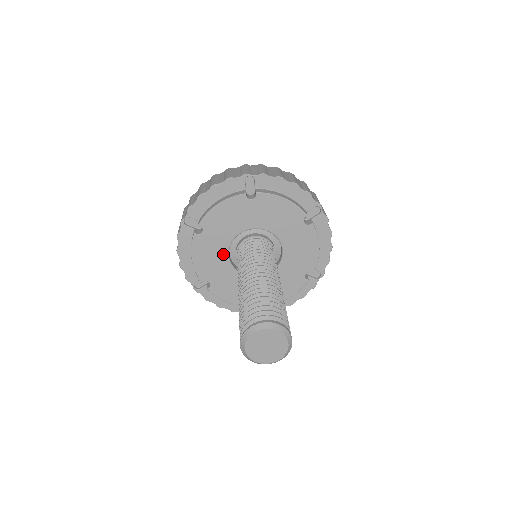
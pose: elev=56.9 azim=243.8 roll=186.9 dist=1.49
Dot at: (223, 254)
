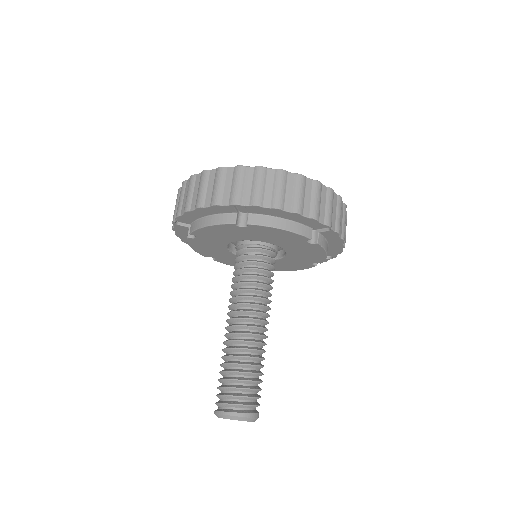
Dot at: (222, 248)
